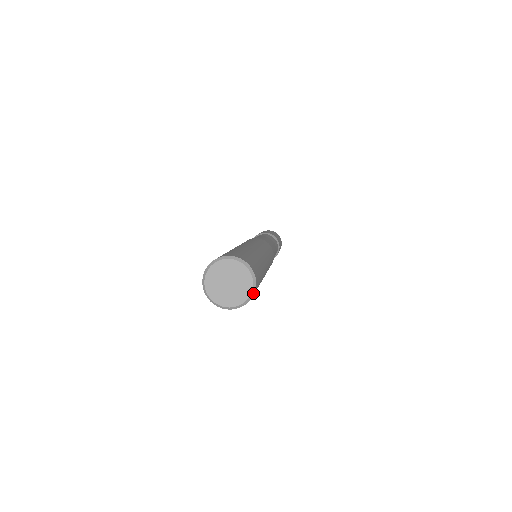
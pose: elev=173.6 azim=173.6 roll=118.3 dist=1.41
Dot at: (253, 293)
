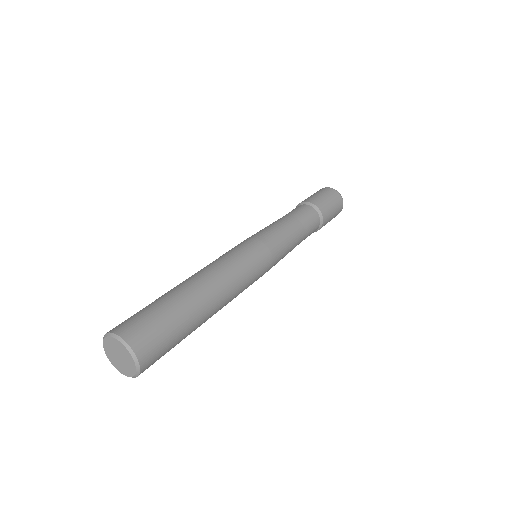
Dot at: (138, 364)
